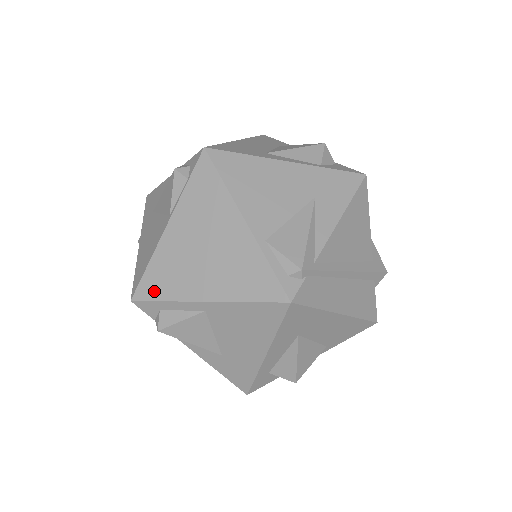
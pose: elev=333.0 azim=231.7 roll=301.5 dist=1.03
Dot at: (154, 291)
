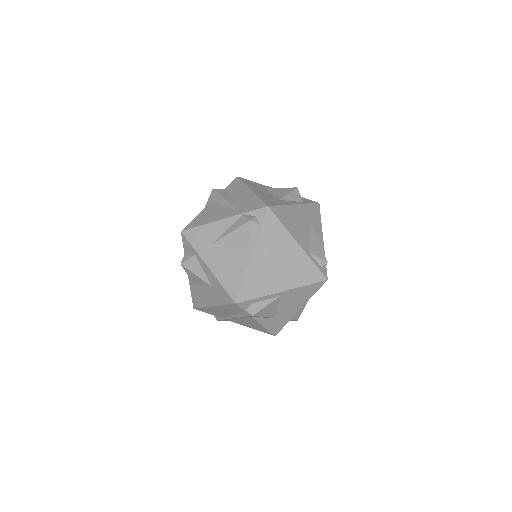
Dot at: (251, 294)
